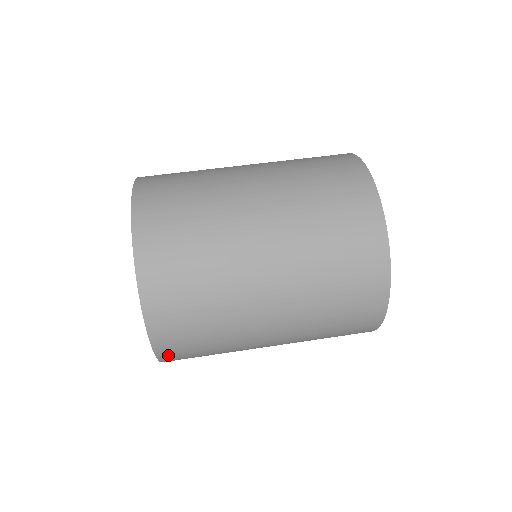
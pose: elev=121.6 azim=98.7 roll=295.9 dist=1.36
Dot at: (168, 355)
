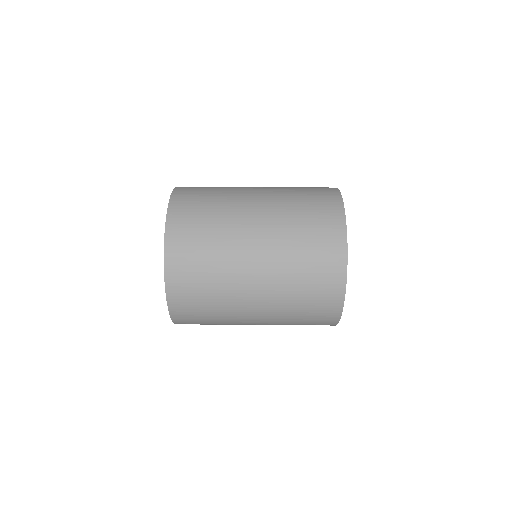
Dot at: (182, 323)
